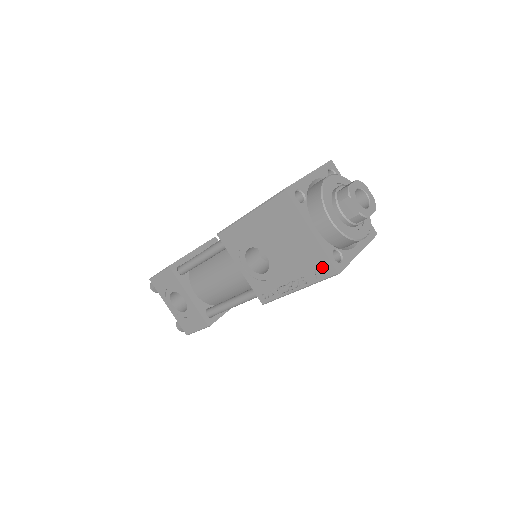
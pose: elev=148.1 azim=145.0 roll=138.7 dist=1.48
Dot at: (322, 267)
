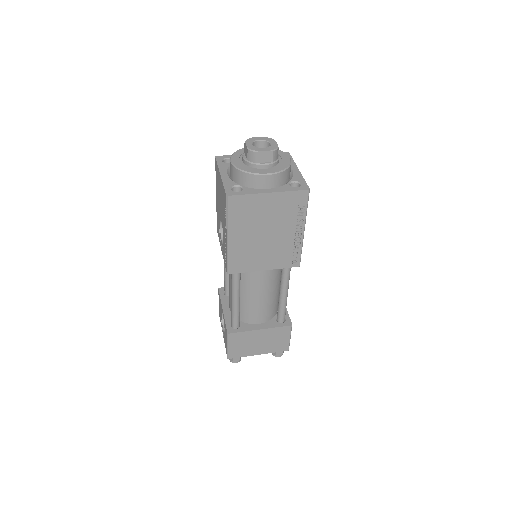
Dot at: (225, 199)
